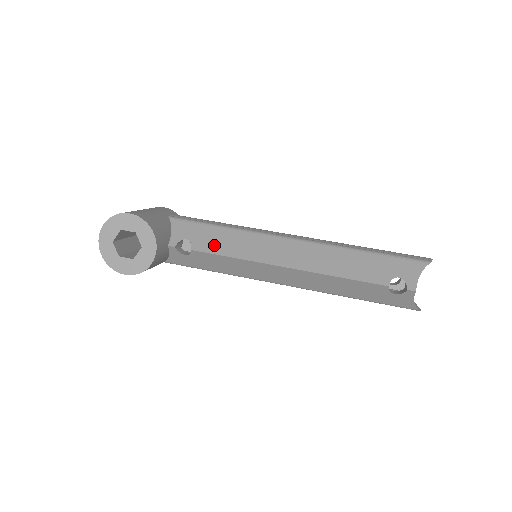
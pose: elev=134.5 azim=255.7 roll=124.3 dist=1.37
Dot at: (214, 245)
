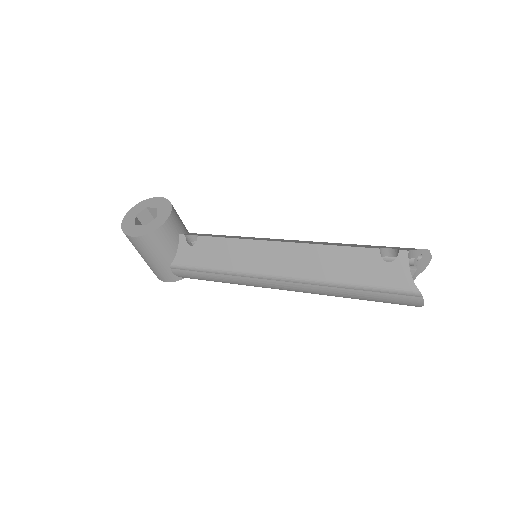
Dot at: (220, 236)
